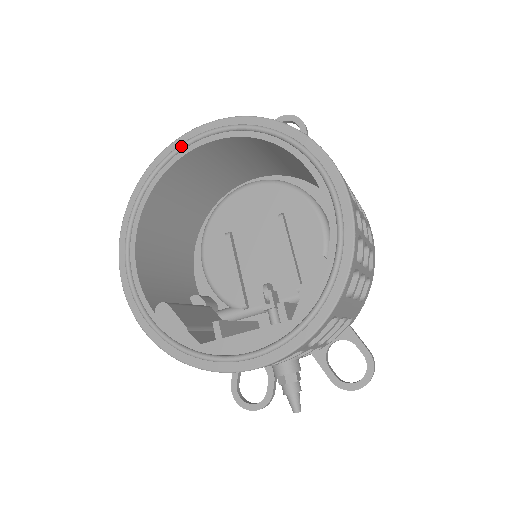
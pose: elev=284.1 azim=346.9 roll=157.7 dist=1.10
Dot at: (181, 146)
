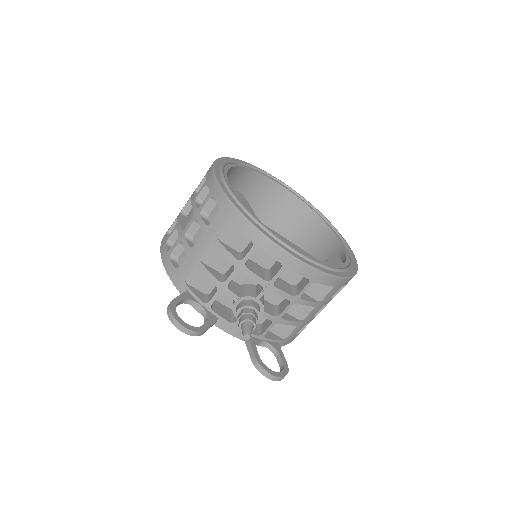
Dot at: (275, 177)
